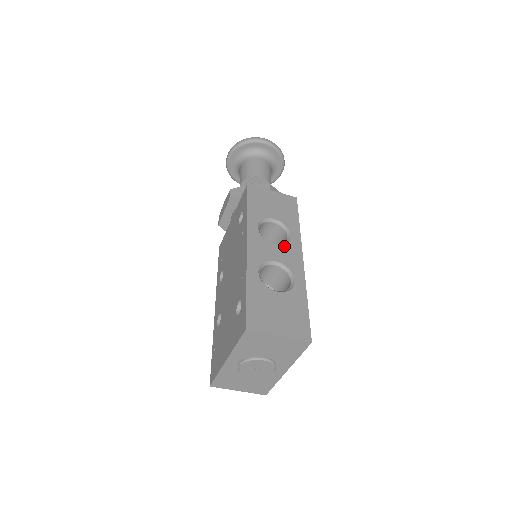
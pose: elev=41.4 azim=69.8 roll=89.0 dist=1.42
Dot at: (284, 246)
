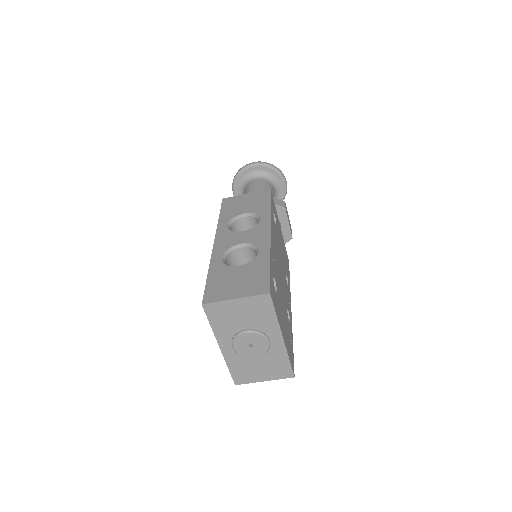
Dot at: (251, 229)
